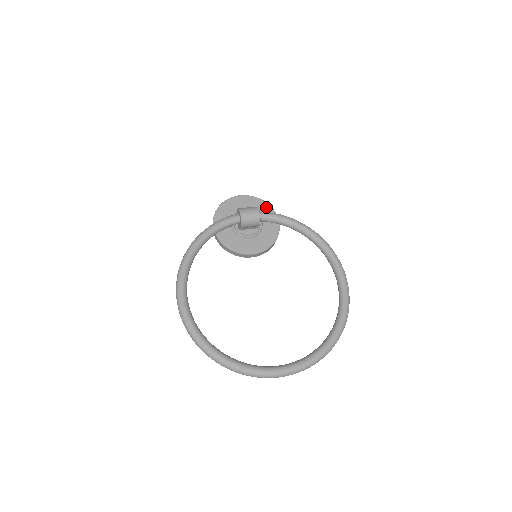
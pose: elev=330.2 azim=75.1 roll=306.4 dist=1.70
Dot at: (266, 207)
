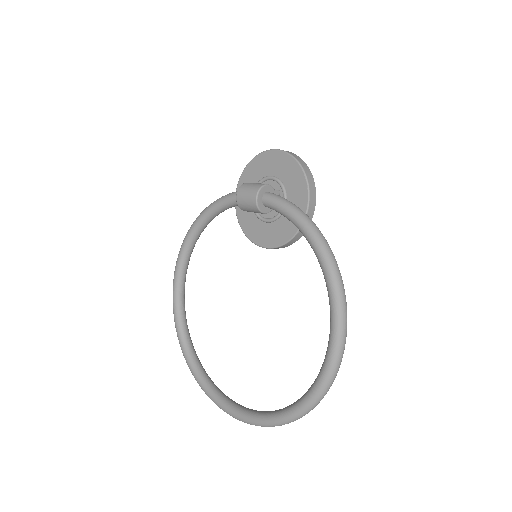
Dot at: (299, 176)
